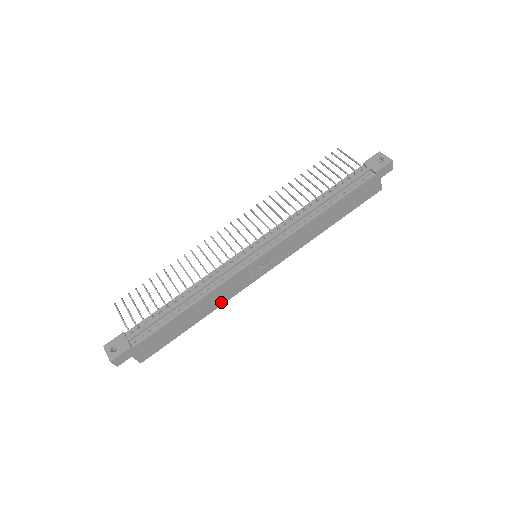
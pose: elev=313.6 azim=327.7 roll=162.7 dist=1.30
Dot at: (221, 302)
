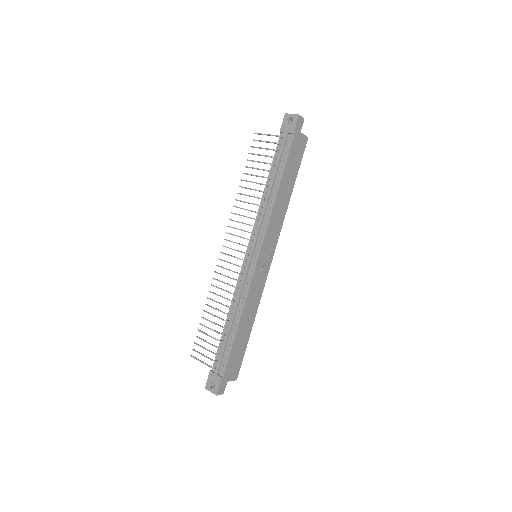
Dot at: (257, 304)
